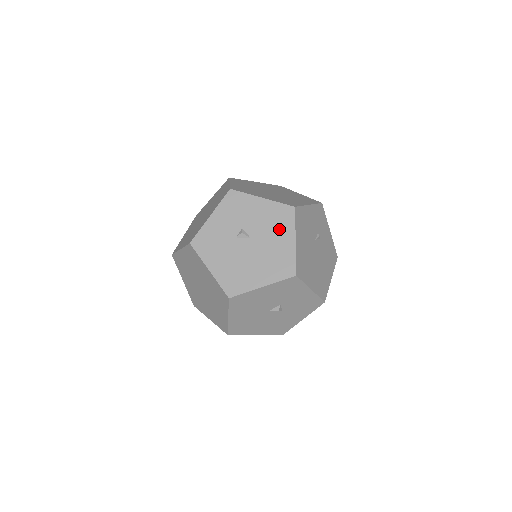
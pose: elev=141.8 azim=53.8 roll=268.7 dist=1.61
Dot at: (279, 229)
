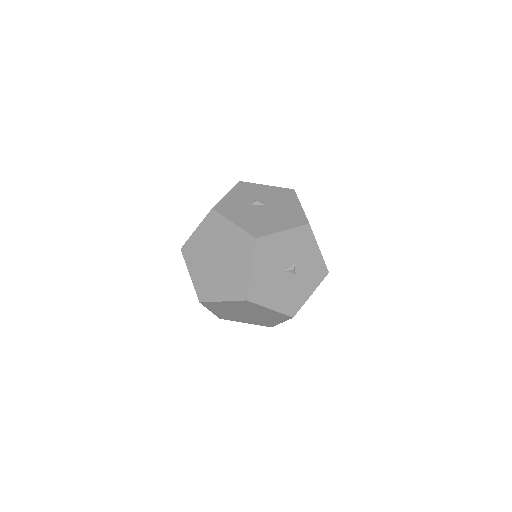
Dot at: (286, 200)
